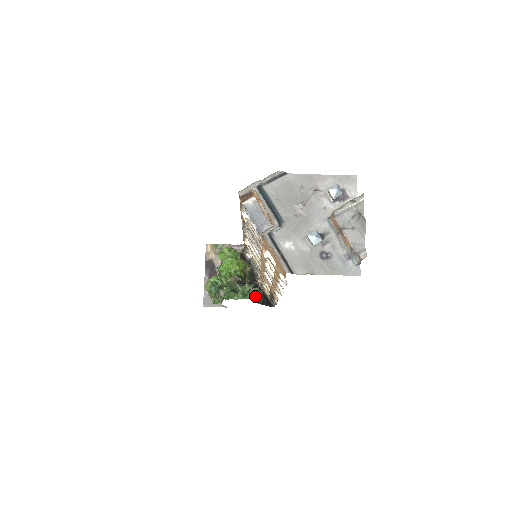
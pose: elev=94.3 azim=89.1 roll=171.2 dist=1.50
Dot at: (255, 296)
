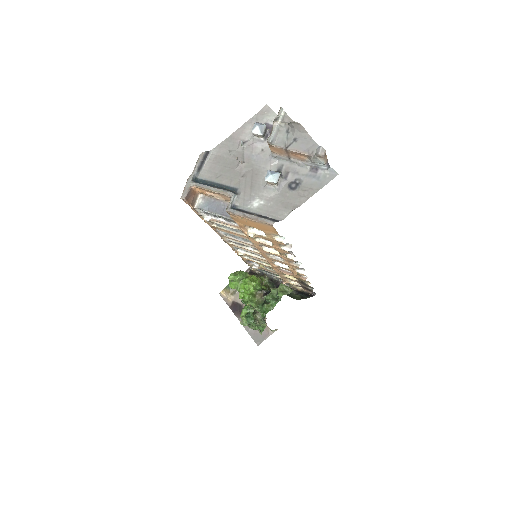
Dot at: (285, 292)
